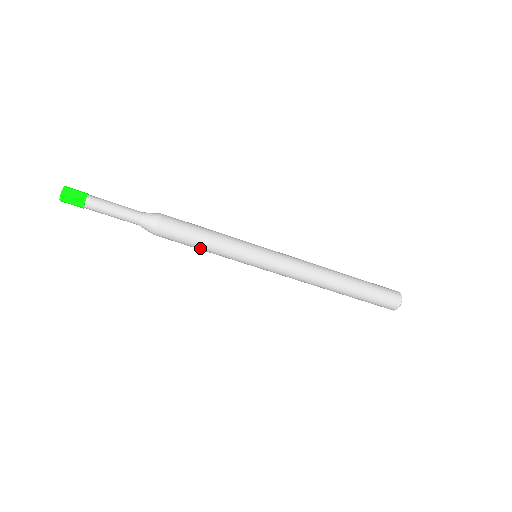
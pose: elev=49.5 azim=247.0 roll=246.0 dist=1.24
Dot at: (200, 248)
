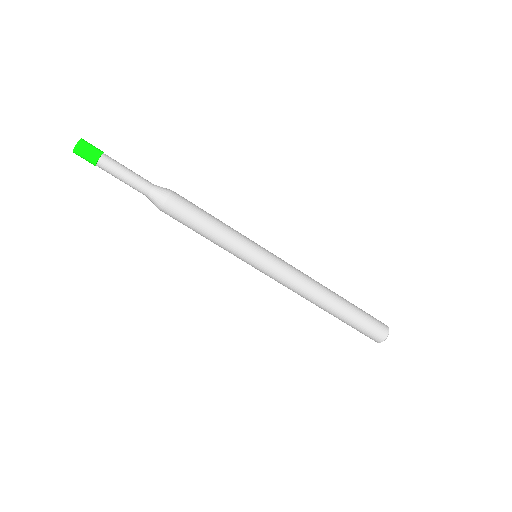
Dot at: (204, 232)
